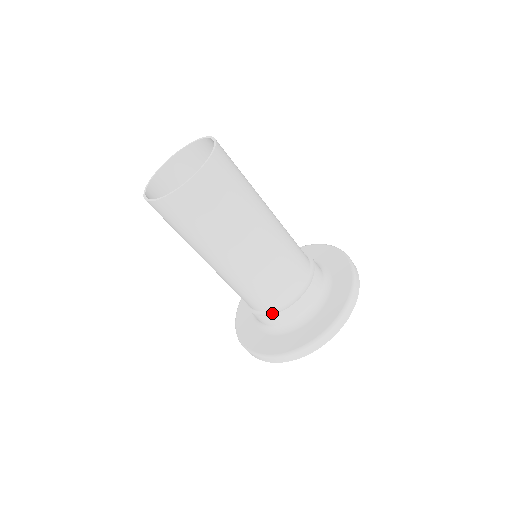
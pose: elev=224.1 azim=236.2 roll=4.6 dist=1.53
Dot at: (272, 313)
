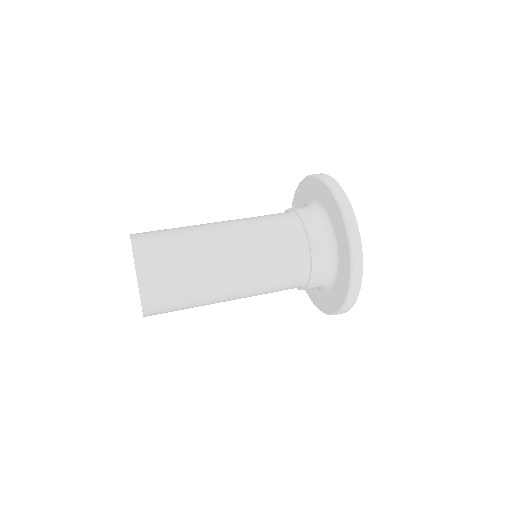
Dot at: (299, 288)
